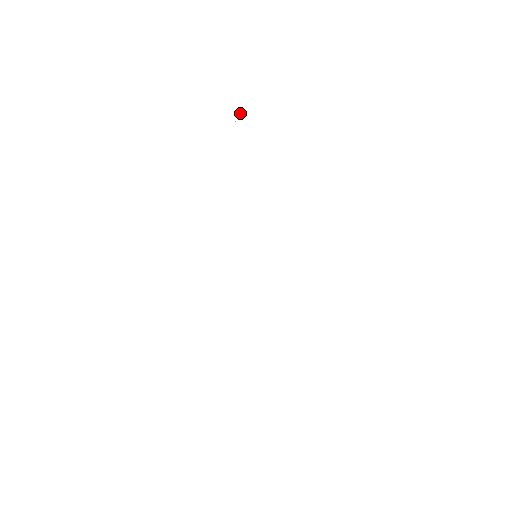
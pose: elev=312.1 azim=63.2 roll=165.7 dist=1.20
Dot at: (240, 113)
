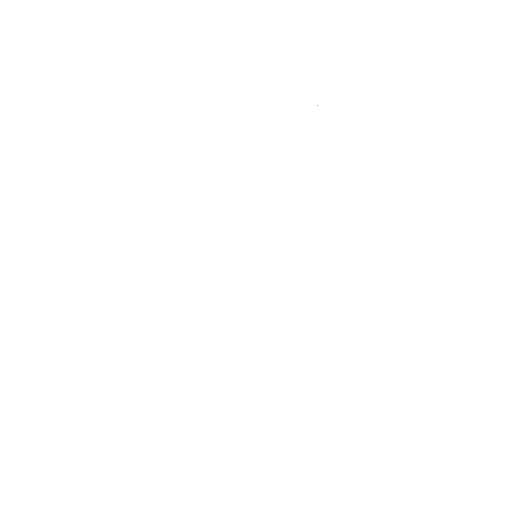
Dot at: occluded
